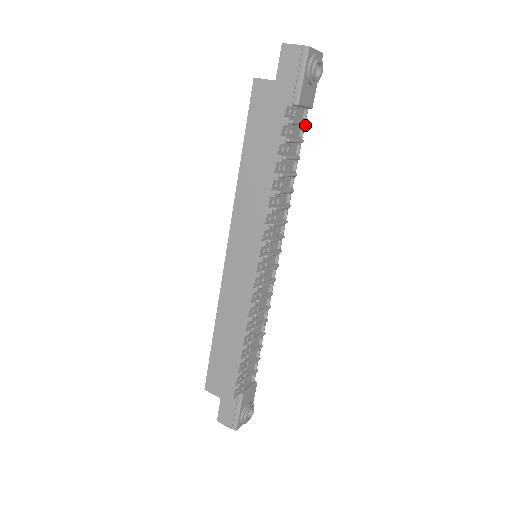
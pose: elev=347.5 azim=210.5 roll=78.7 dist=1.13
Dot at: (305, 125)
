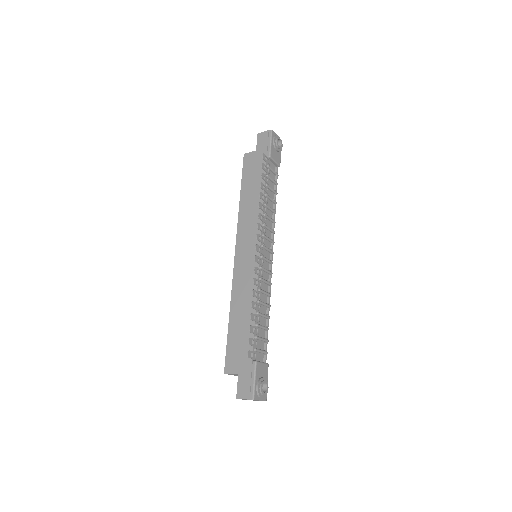
Dot at: (277, 175)
